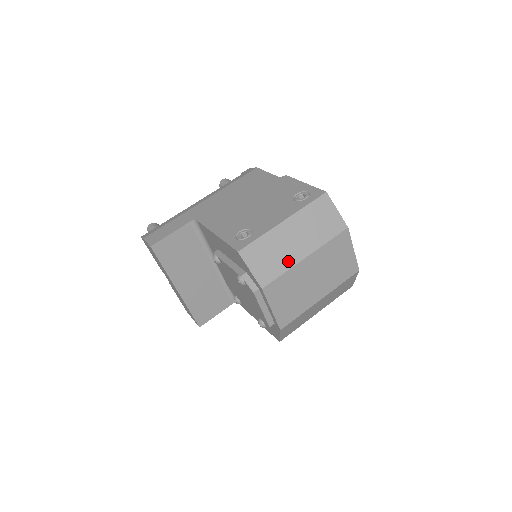
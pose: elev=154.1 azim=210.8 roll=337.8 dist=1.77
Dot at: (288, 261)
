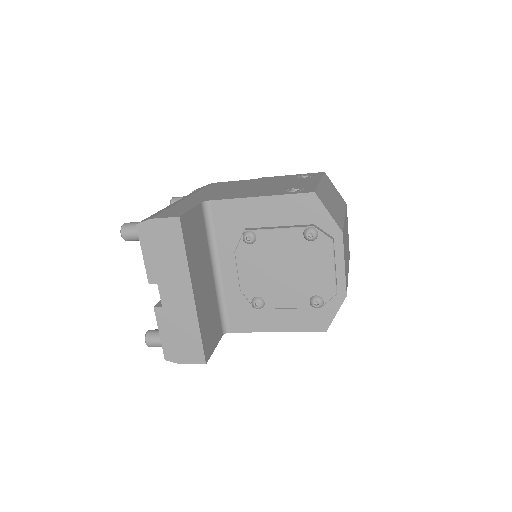
Dot at: (340, 215)
